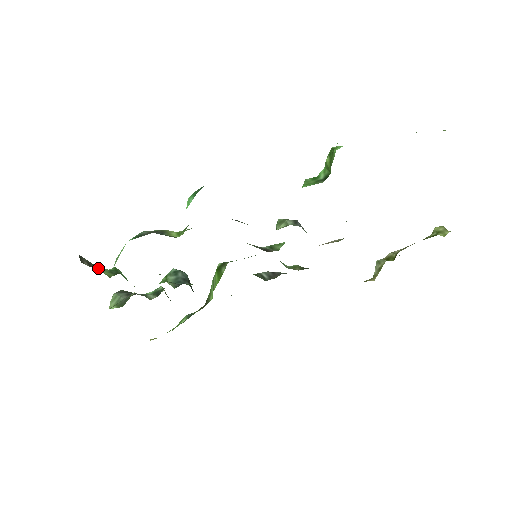
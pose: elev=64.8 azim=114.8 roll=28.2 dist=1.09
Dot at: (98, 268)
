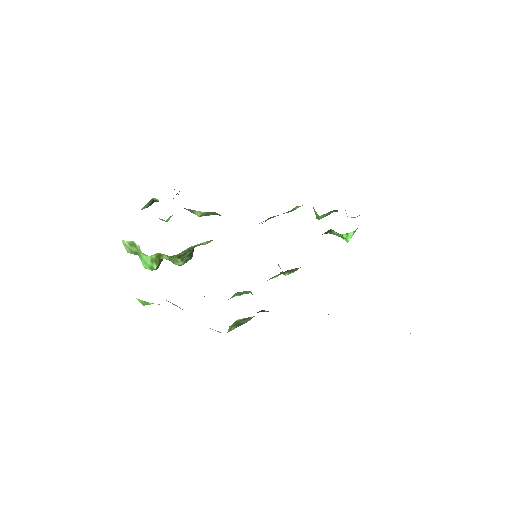
Dot at: (176, 194)
